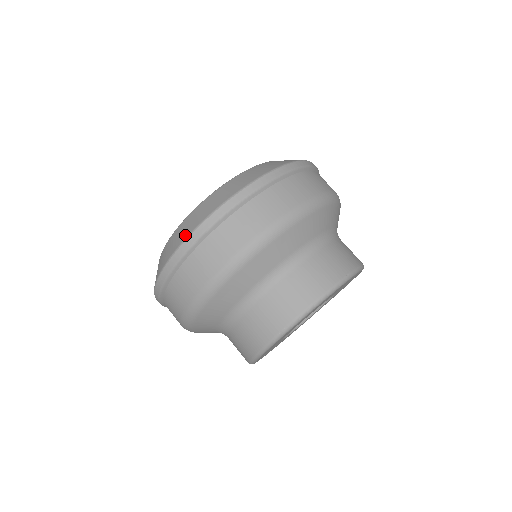
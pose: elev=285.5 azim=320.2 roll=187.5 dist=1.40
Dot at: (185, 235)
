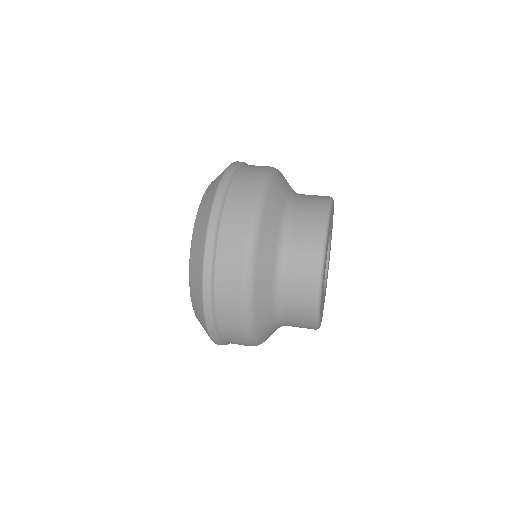
Dot at: (223, 172)
